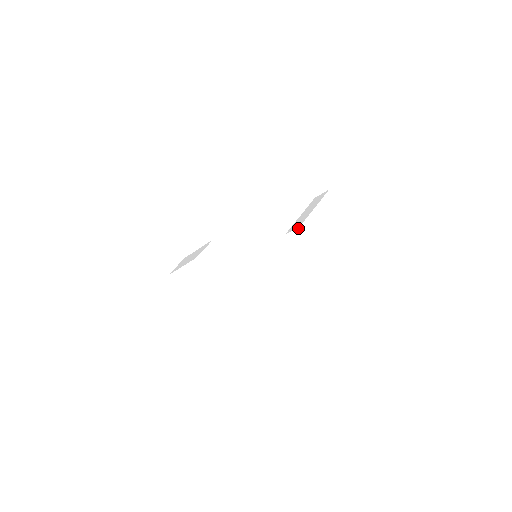
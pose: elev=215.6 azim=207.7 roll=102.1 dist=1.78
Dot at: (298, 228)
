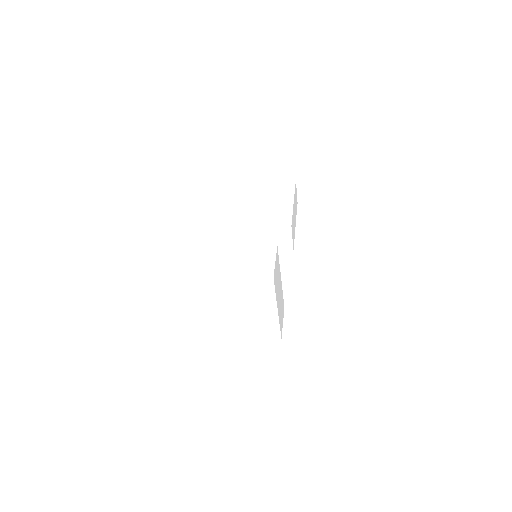
Dot at: (289, 226)
